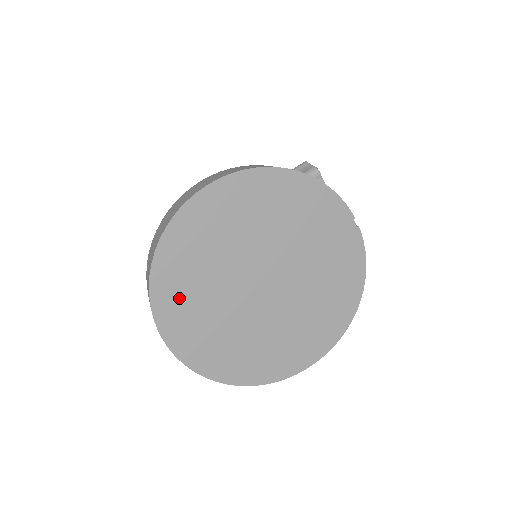
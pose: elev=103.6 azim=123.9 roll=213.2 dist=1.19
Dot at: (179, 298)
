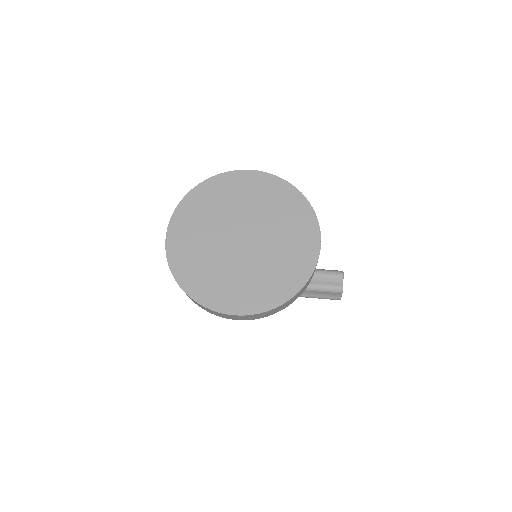
Dot at: (193, 212)
